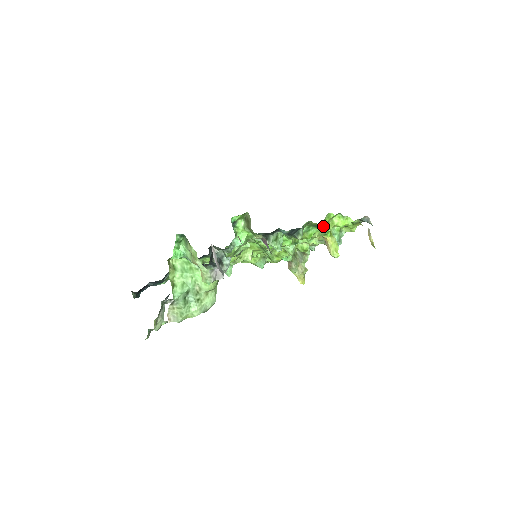
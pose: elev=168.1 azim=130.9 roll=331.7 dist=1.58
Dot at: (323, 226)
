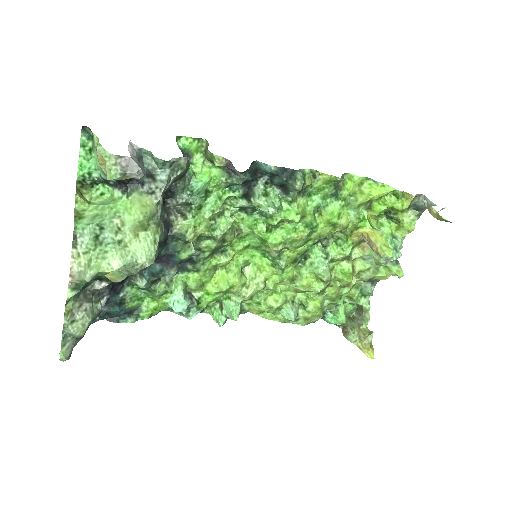
Dot at: (349, 200)
